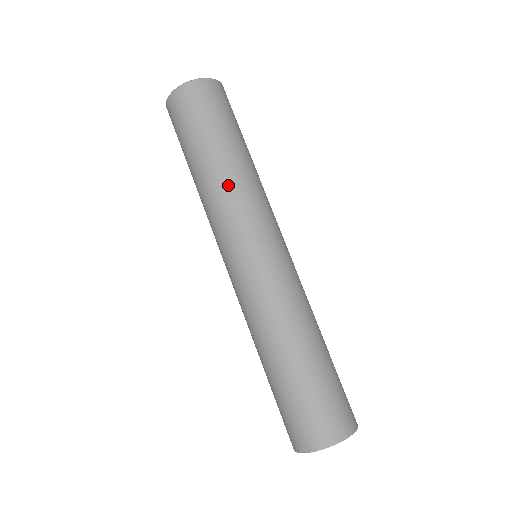
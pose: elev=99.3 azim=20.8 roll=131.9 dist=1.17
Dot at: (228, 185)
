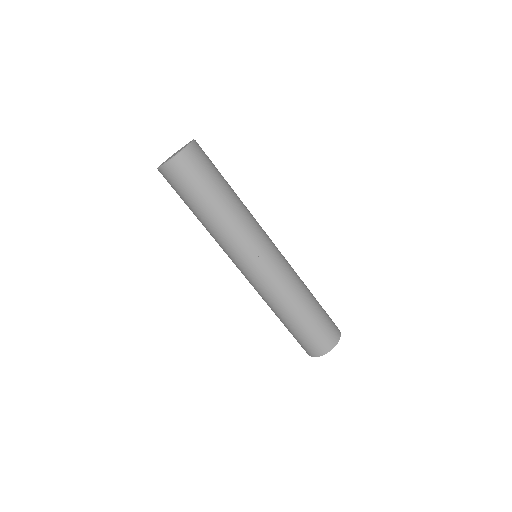
Dot at: (231, 224)
